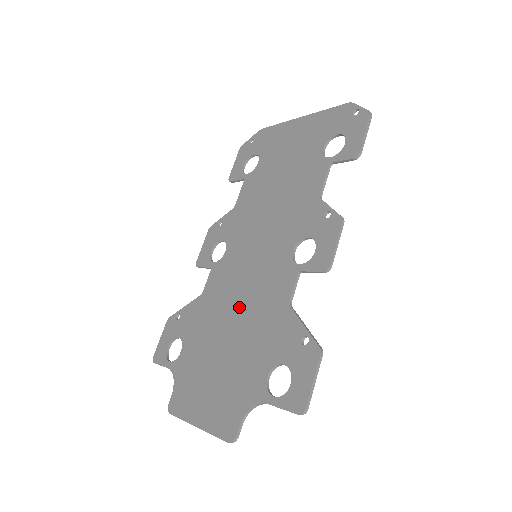
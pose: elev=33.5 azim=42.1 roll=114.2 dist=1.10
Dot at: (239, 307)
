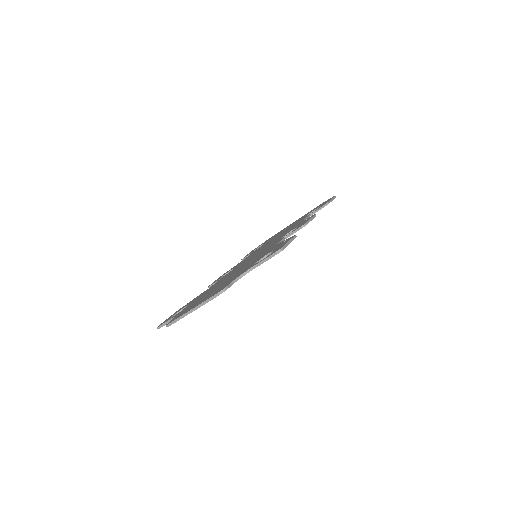
Dot at: occluded
